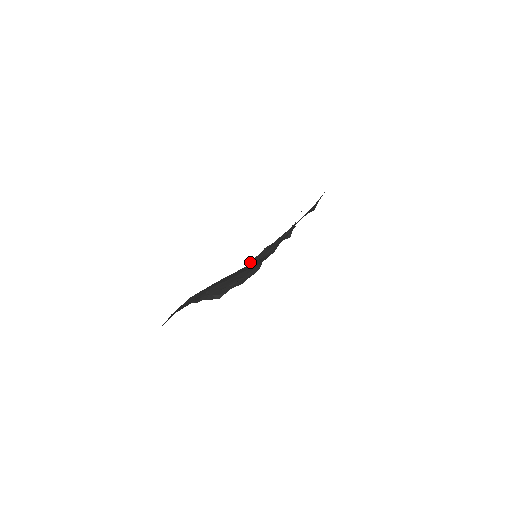
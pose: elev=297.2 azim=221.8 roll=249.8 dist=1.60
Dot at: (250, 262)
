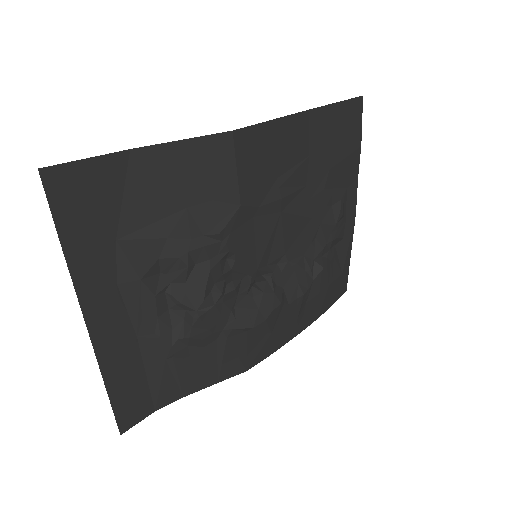
Dot at: (256, 284)
